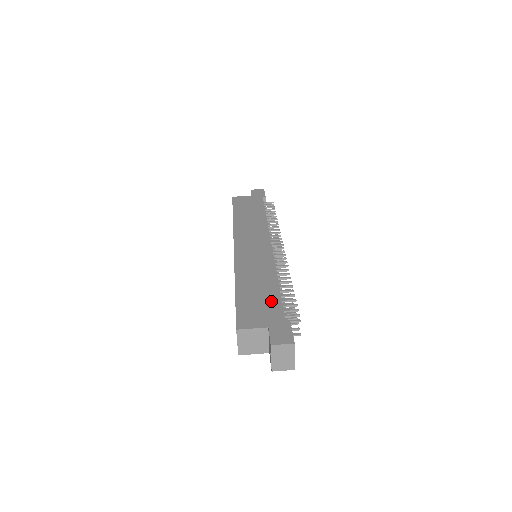
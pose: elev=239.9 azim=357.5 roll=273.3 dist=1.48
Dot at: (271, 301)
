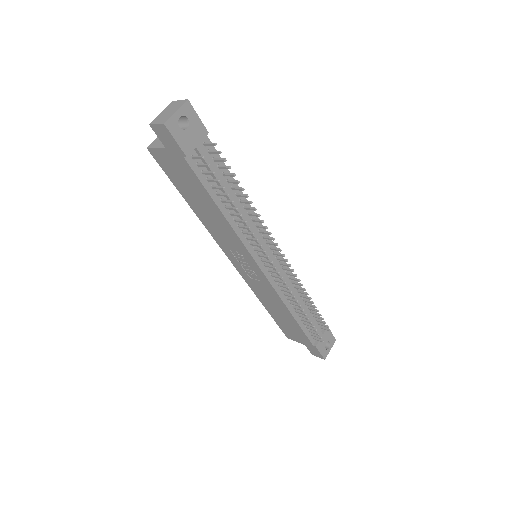
Dot at: occluded
